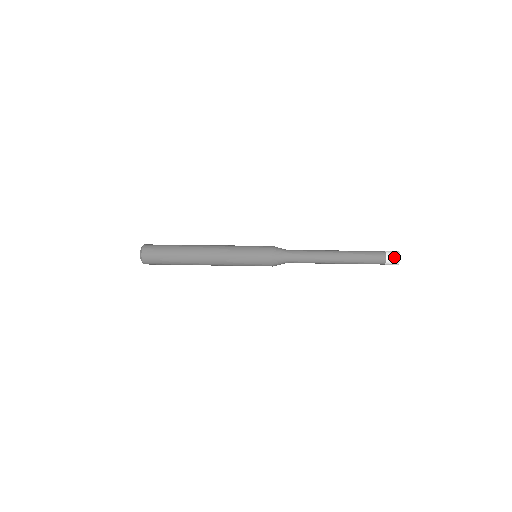
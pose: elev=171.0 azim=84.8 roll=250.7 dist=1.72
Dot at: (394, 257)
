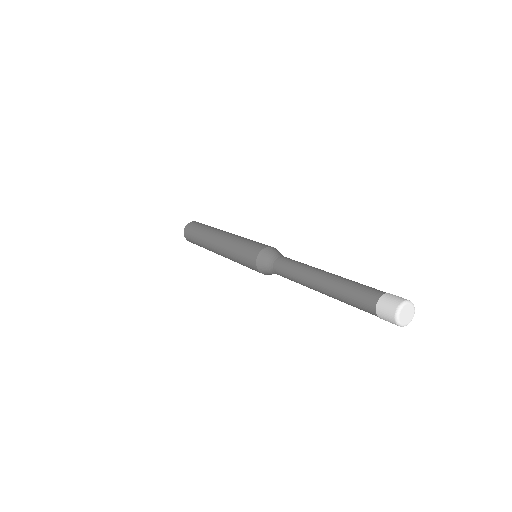
Dot at: (387, 310)
